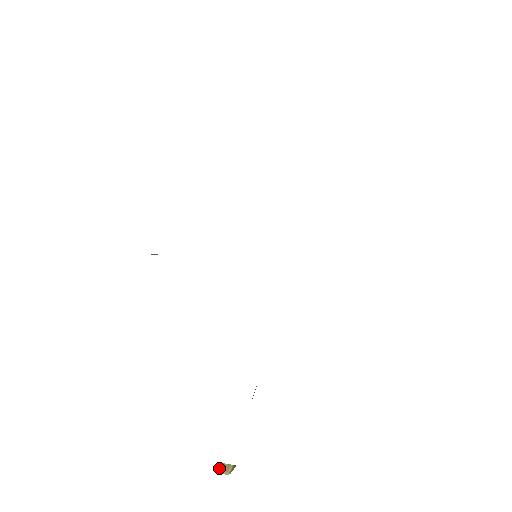
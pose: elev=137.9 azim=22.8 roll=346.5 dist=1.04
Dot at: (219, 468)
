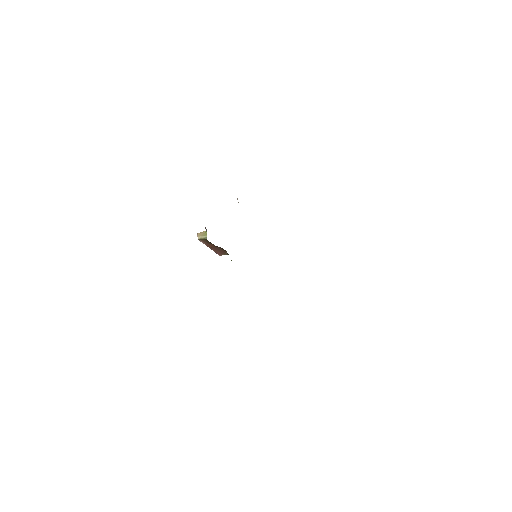
Dot at: (201, 232)
